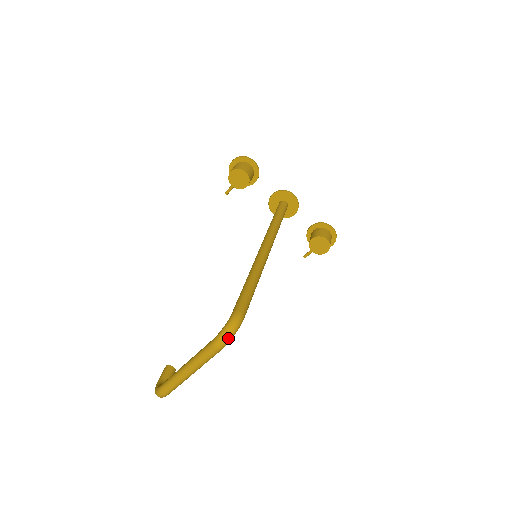
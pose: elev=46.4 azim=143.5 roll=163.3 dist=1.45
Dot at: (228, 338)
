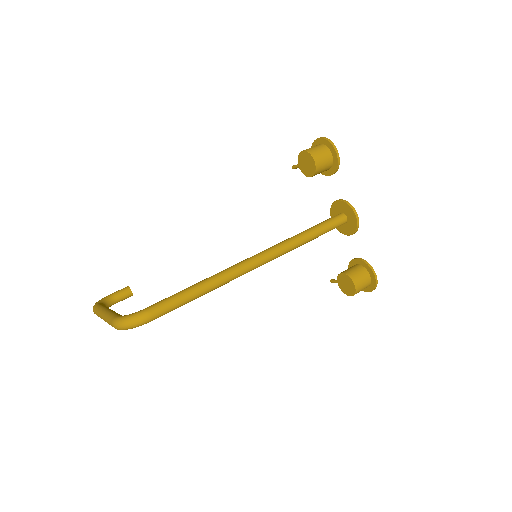
Dot at: (123, 327)
